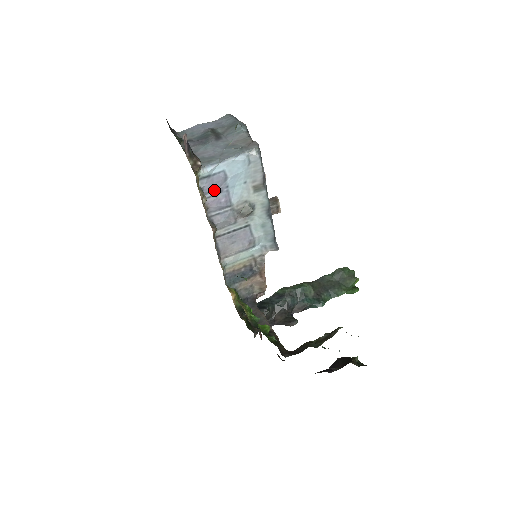
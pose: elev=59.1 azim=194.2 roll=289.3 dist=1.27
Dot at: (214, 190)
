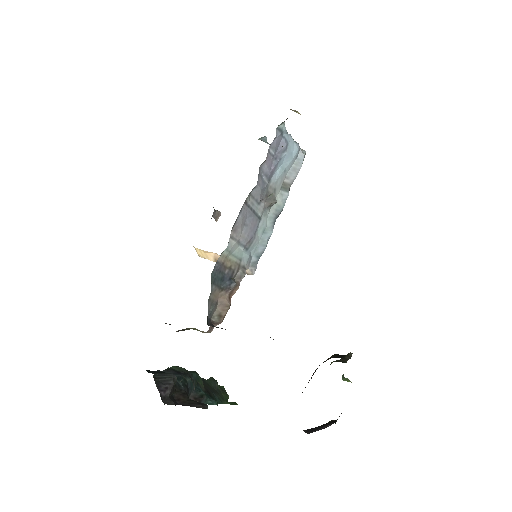
Dot at: (275, 151)
